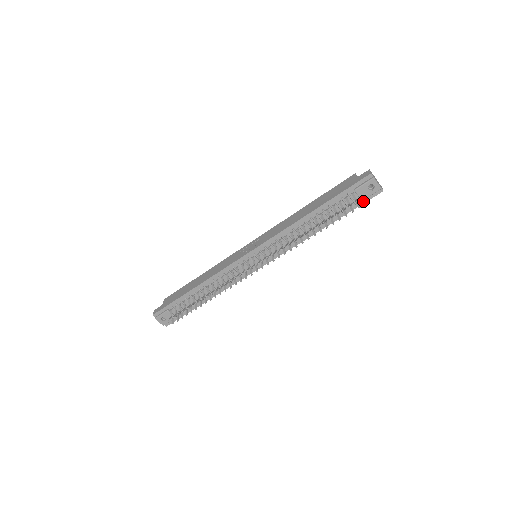
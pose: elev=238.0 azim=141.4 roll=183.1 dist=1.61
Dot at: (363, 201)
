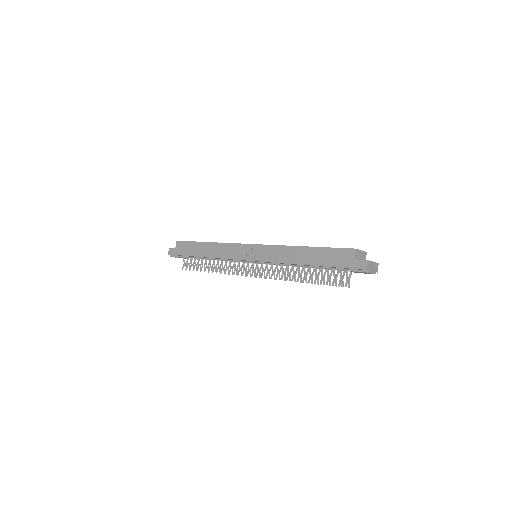
Dot at: occluded
